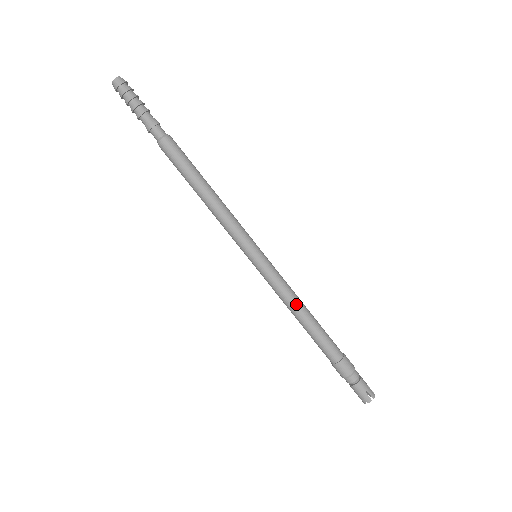
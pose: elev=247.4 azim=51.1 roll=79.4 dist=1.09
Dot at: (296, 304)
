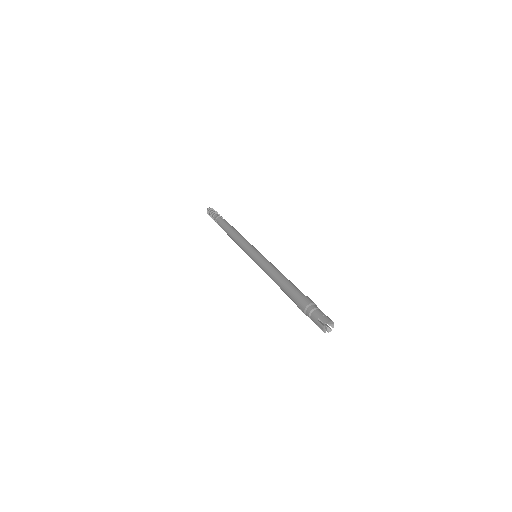
Dot at: (275, 270)
